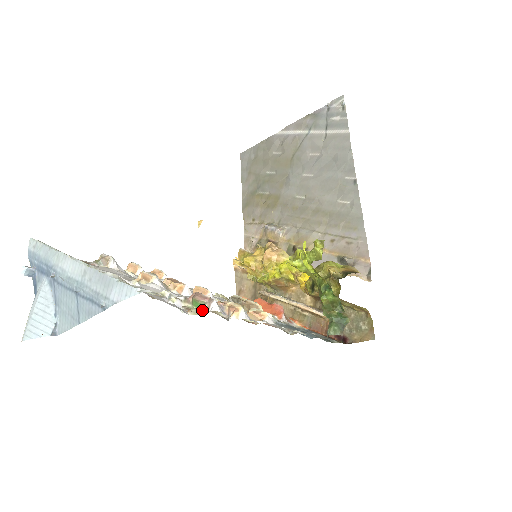
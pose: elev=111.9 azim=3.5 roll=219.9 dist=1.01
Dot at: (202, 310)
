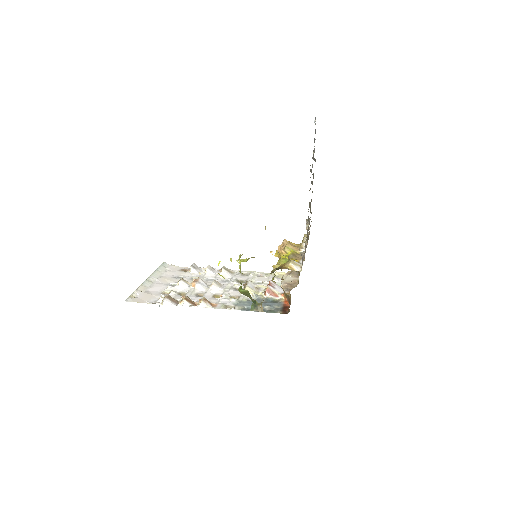
Dot at: occluded
